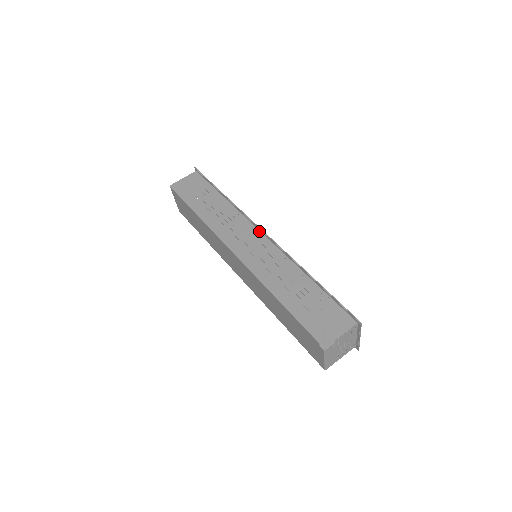
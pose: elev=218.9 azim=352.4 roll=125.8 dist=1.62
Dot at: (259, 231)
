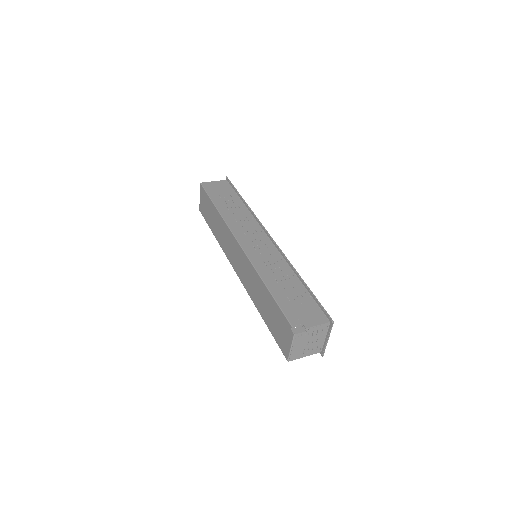
Dot at: (266, 235)
